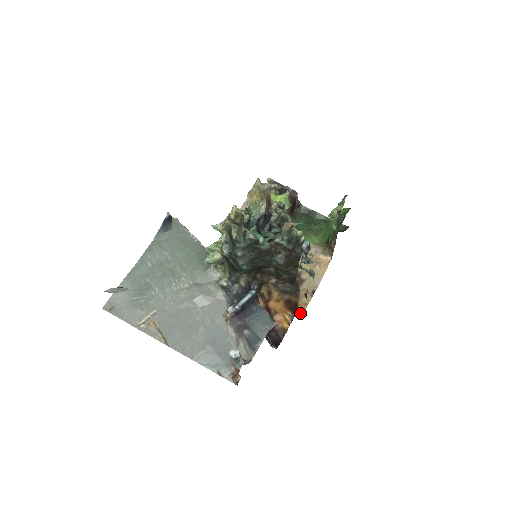
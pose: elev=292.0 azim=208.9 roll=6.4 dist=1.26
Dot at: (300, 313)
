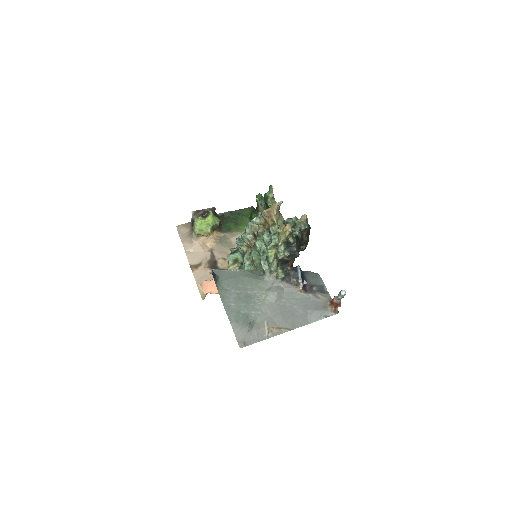
Dot at: occluded
